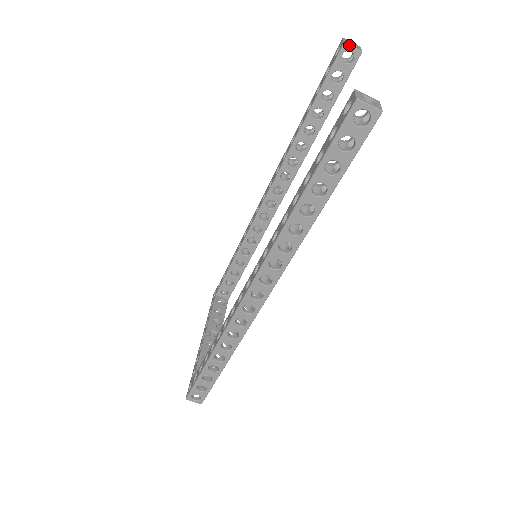
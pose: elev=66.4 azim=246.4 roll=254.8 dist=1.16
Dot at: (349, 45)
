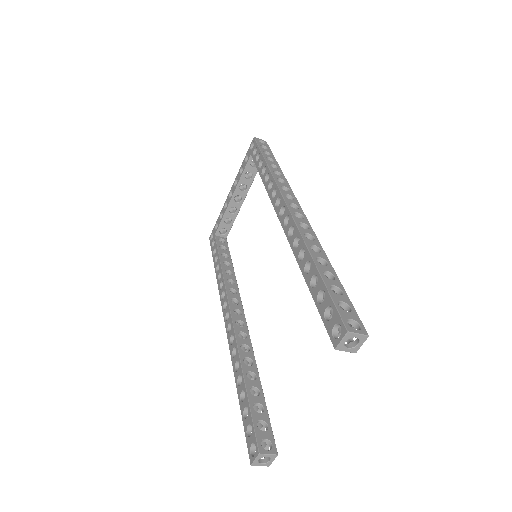
Dot at: occluded
